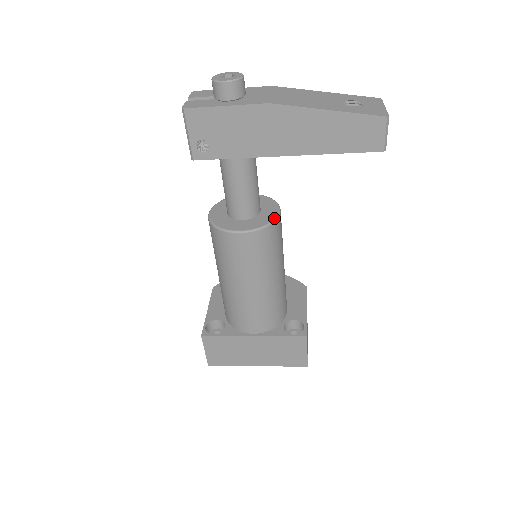
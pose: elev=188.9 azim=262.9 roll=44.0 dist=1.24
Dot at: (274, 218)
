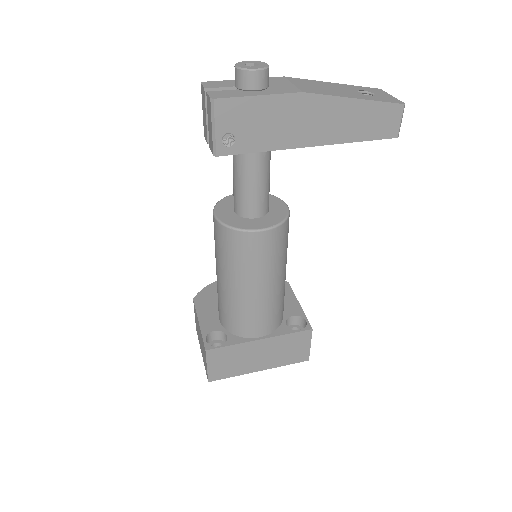
Dot at: (287, 213)
